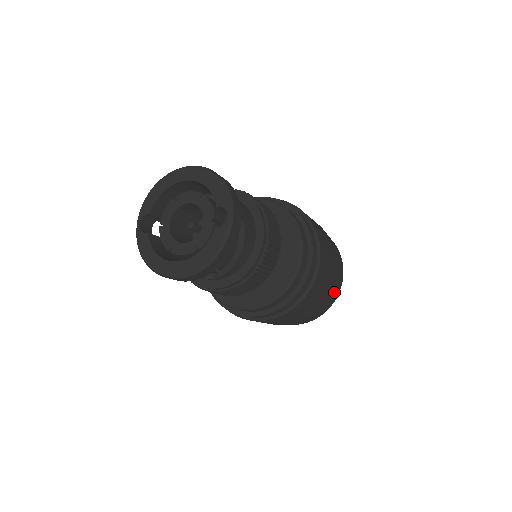
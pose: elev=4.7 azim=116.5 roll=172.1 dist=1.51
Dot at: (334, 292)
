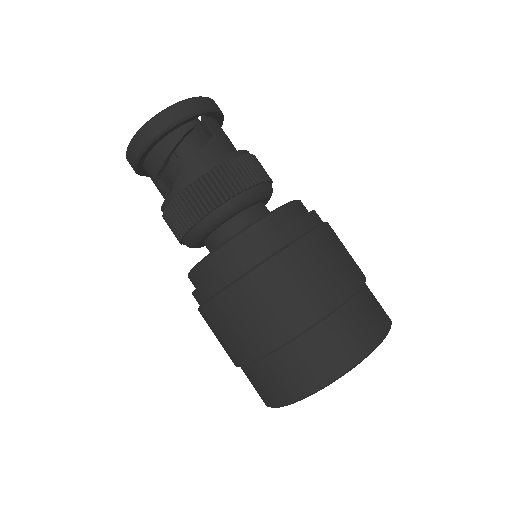
Dot at: (348, 340)
